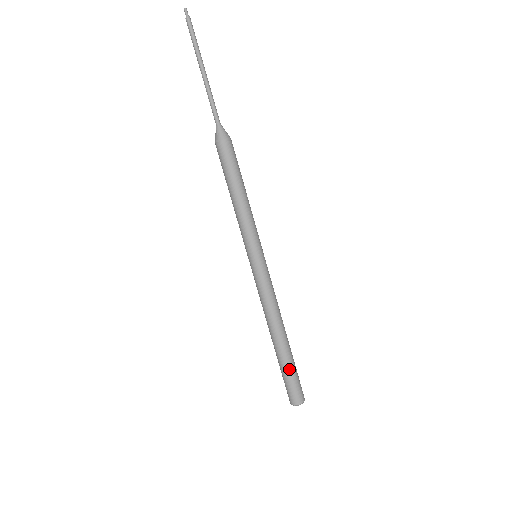
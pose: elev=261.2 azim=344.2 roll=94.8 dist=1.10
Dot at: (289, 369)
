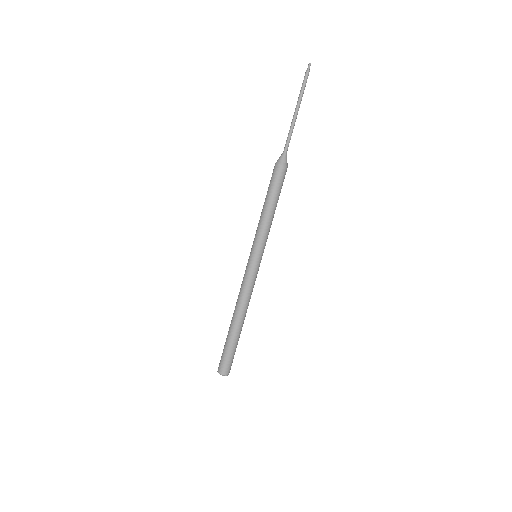
Dot at: (228, 345)
